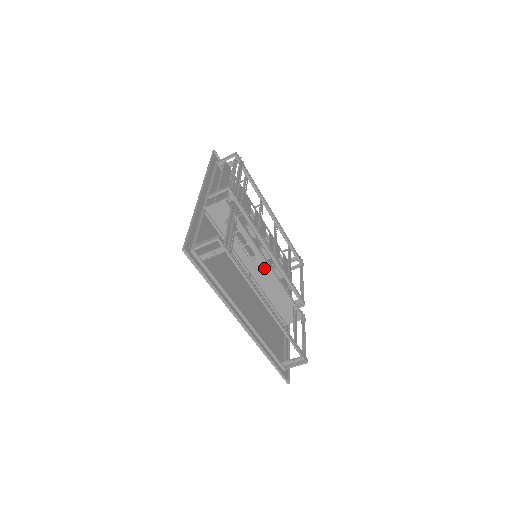
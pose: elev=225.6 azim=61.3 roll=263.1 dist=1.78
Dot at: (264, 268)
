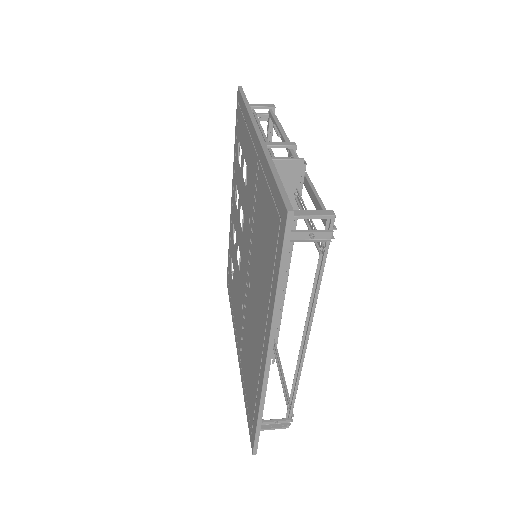
Dot at: occluded
